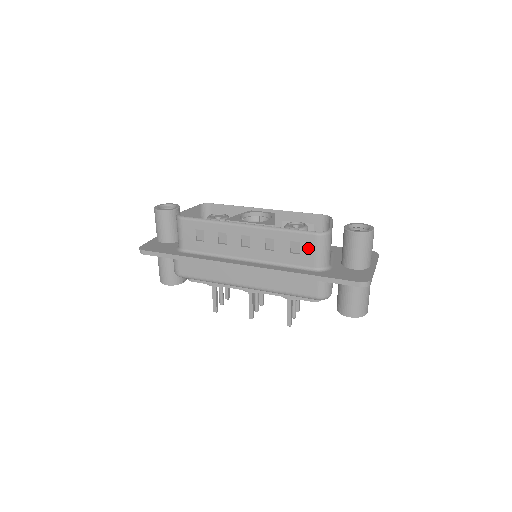
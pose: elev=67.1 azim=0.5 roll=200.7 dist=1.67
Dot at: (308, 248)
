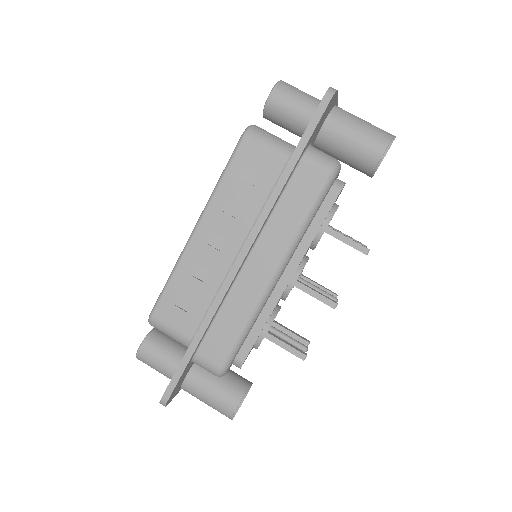
Dot at: (256, 157)
